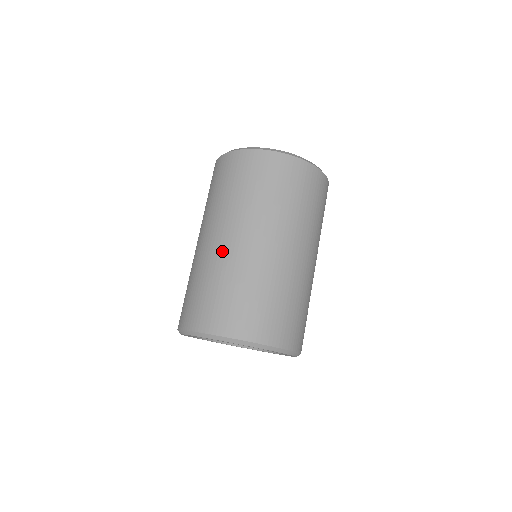
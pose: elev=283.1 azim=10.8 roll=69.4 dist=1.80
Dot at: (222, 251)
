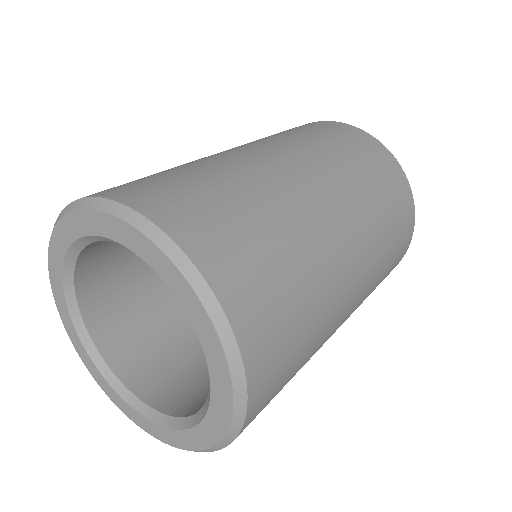
Dot at: (228, 154)
